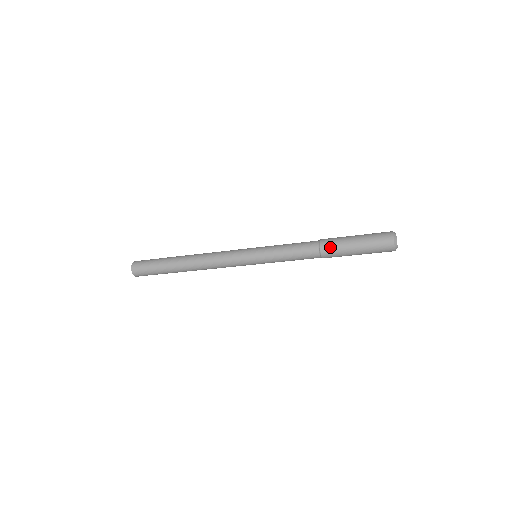
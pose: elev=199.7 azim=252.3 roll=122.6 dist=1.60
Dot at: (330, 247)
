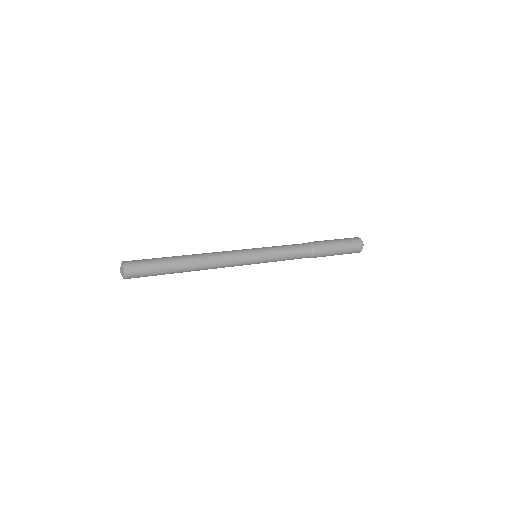
Dot at: occluded
